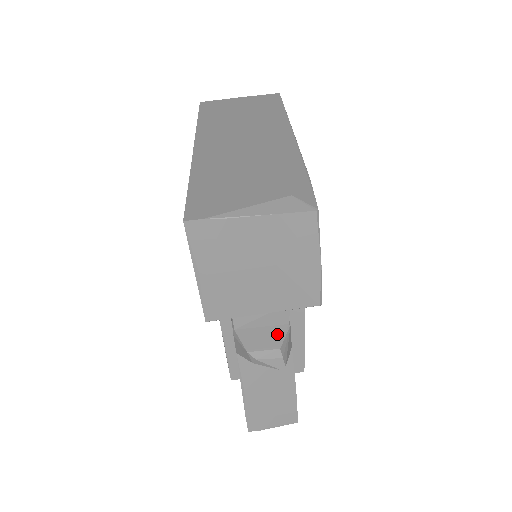
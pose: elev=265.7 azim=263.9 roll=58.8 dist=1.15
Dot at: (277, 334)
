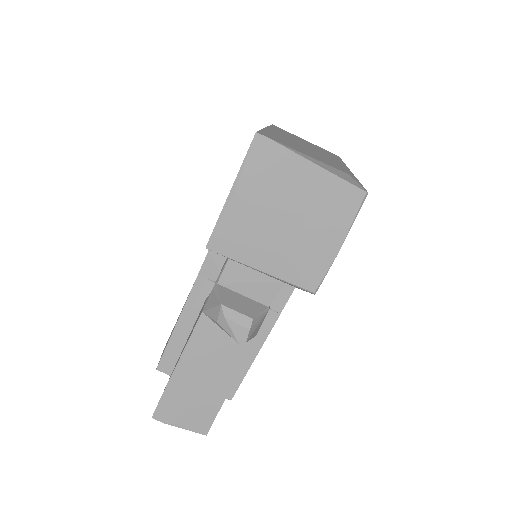
Dot at: (255, 307)
